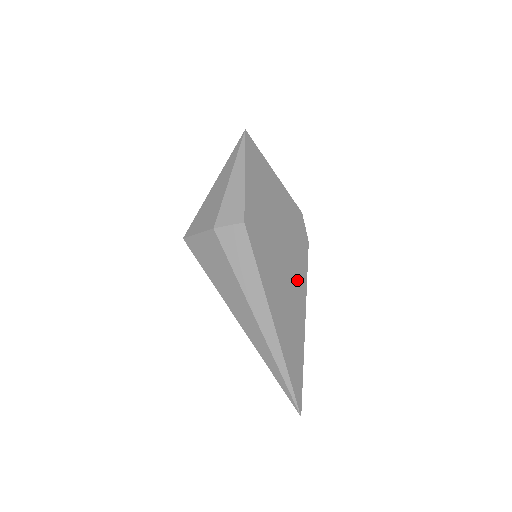
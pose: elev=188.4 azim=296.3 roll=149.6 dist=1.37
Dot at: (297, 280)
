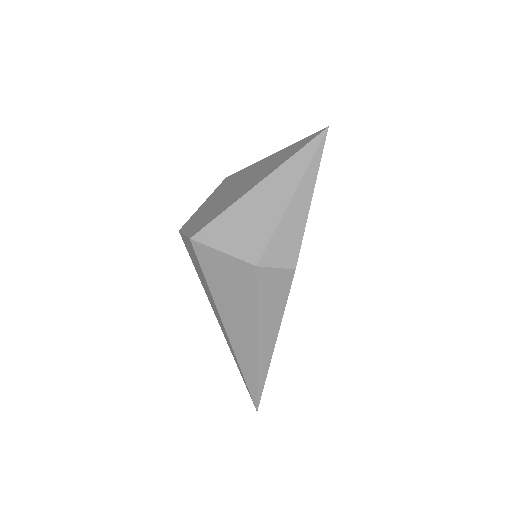
Dot at: occluded
